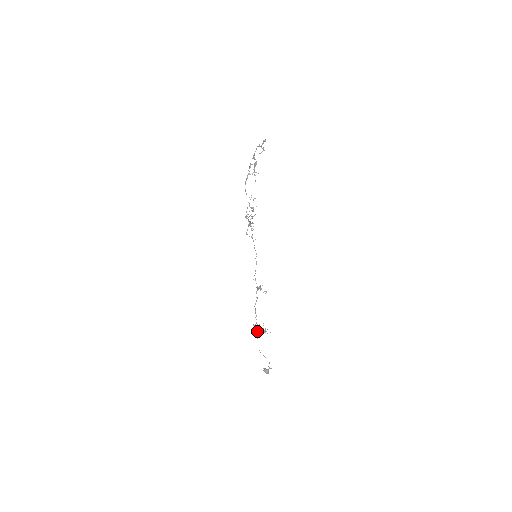
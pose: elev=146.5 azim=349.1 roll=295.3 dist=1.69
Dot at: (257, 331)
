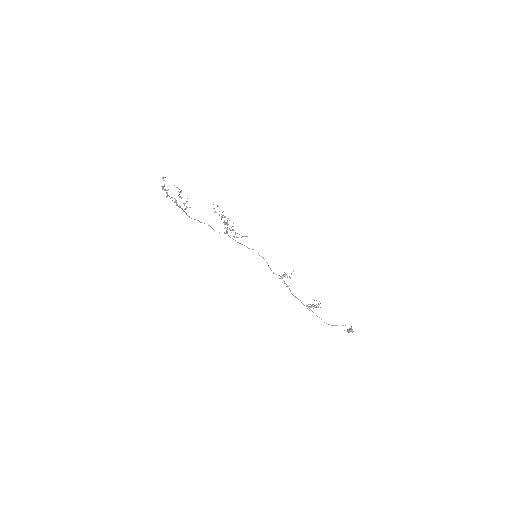
Dot at: (312, 311)
